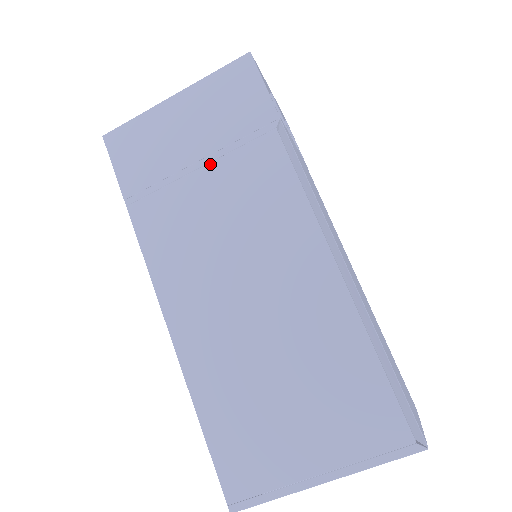
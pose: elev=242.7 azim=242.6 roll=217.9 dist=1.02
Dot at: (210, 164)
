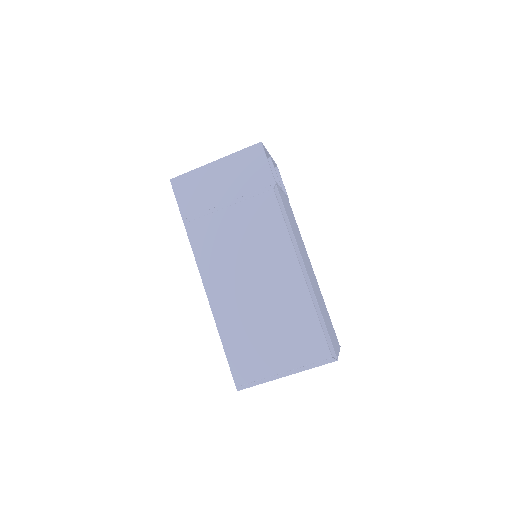
Dot at: (235, 205)
